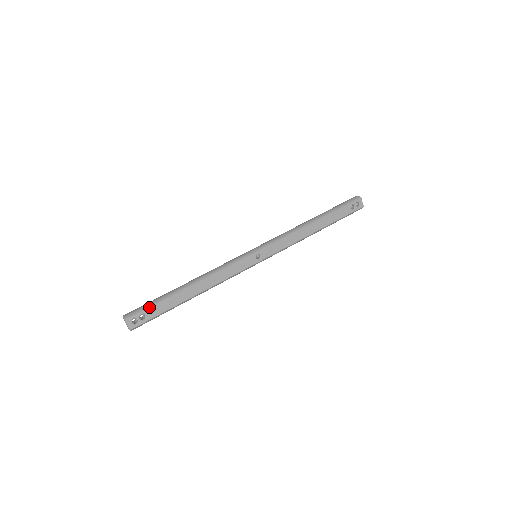
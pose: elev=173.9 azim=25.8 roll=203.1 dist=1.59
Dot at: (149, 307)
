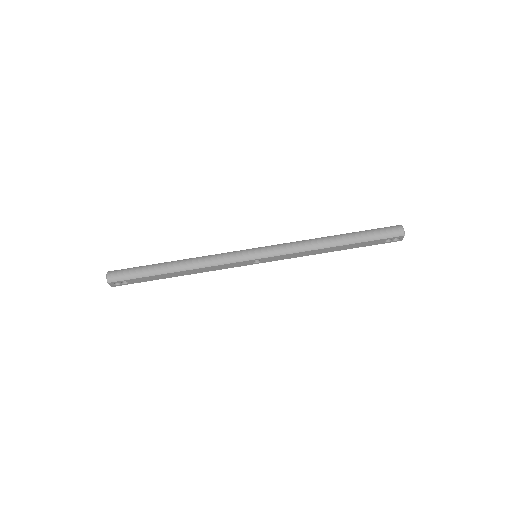
Dot at: (132, 279)
